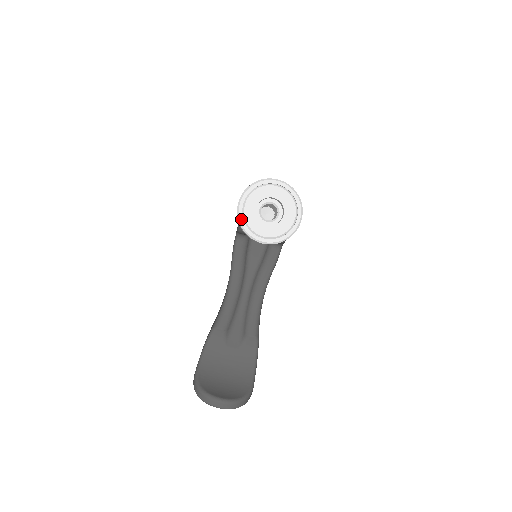
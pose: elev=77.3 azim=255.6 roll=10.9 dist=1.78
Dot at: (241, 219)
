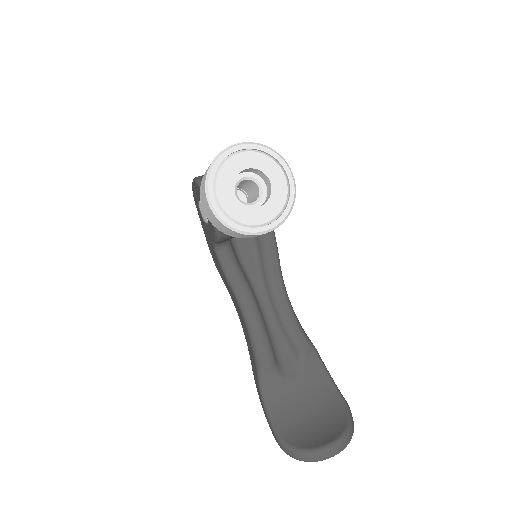
Dot at: (225, 220)
